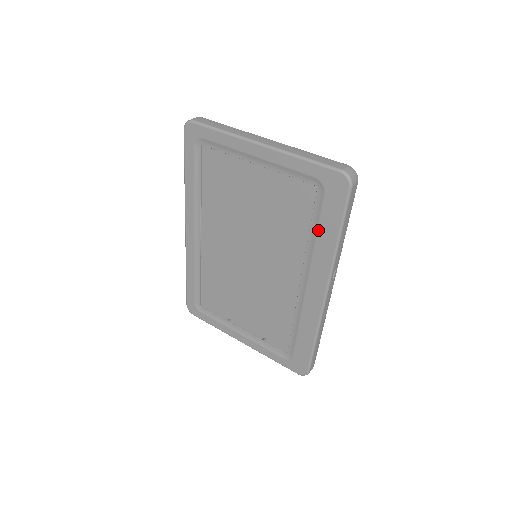
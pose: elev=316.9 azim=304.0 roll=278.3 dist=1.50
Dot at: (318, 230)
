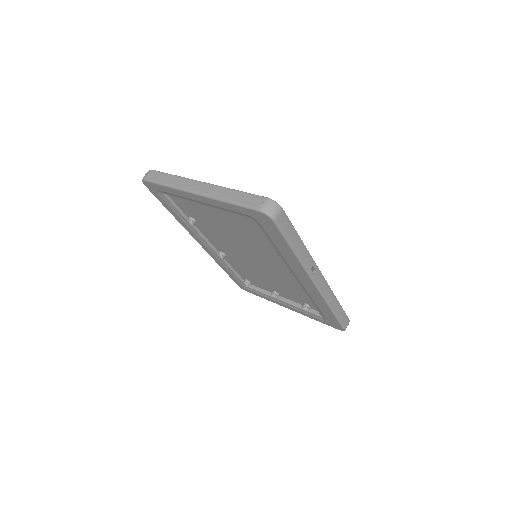
Dot at: (276, 247)
